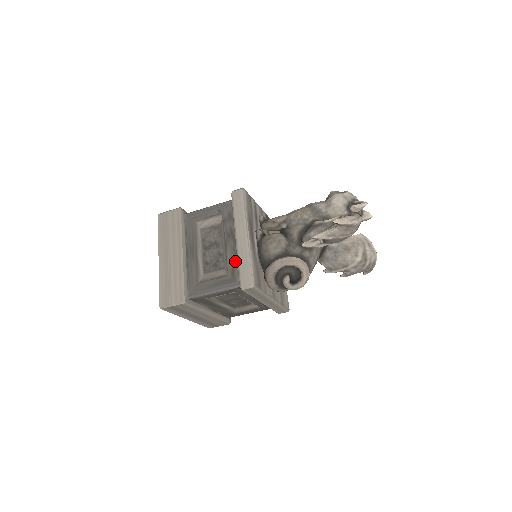
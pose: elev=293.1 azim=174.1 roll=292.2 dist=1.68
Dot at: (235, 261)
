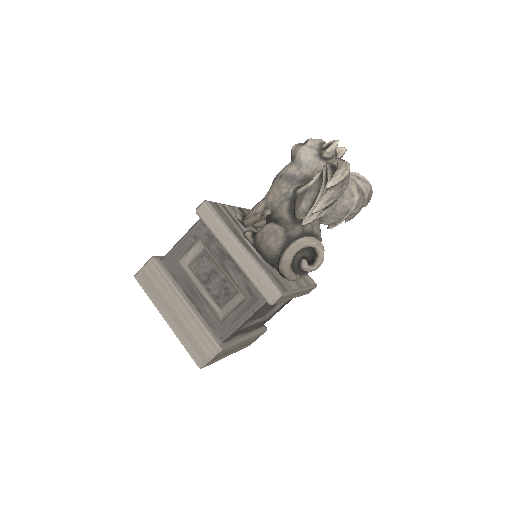
Dot at: (245, 279)
